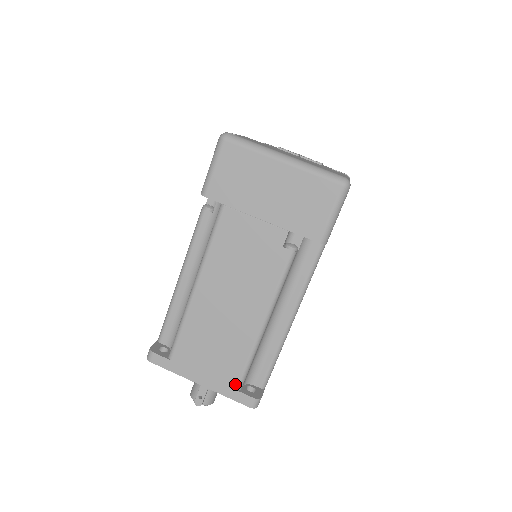
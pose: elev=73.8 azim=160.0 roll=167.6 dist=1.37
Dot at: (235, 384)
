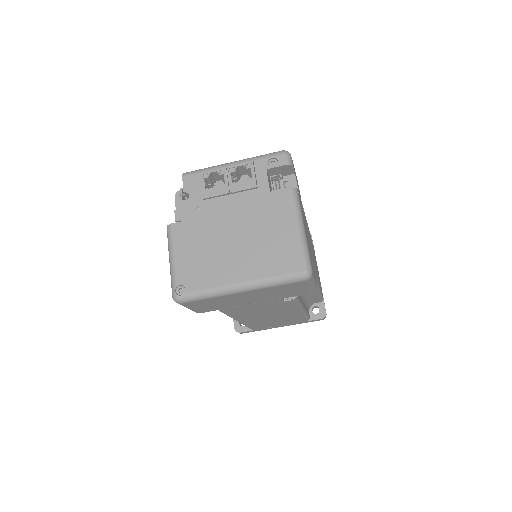
Dot at: (304, 321)
